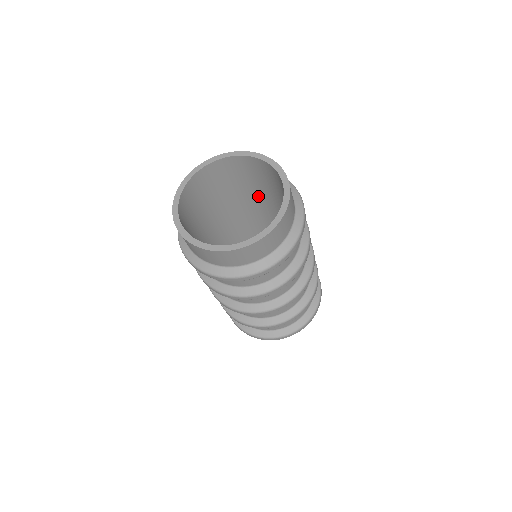
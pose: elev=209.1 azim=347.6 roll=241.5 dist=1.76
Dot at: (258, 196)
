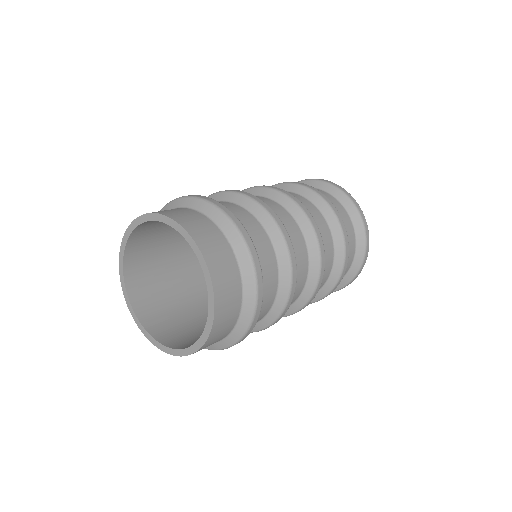
Dot at: occluded
